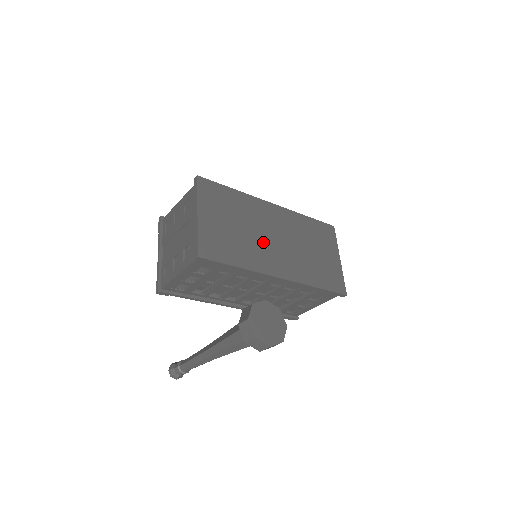
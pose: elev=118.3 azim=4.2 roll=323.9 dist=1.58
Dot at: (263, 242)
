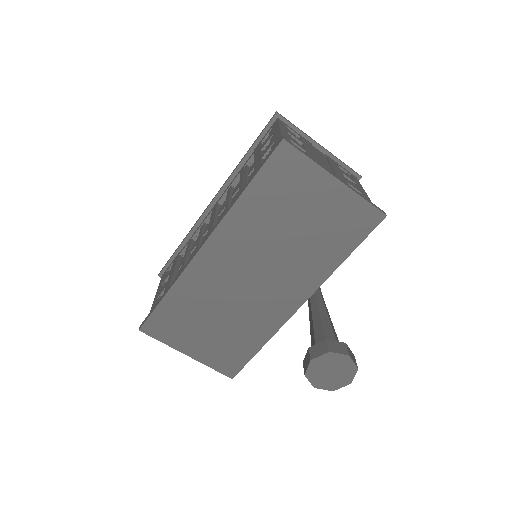
Dot at: (249, 300)
